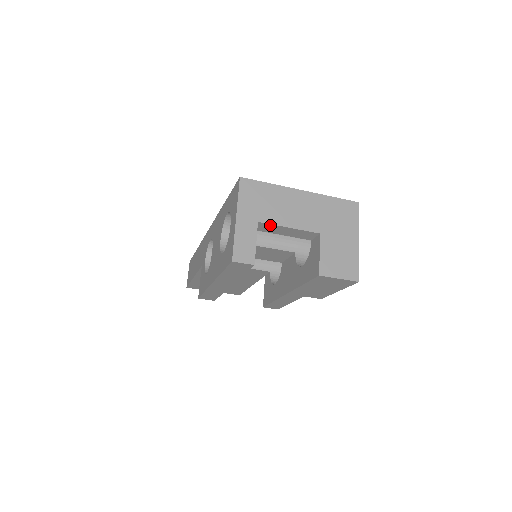
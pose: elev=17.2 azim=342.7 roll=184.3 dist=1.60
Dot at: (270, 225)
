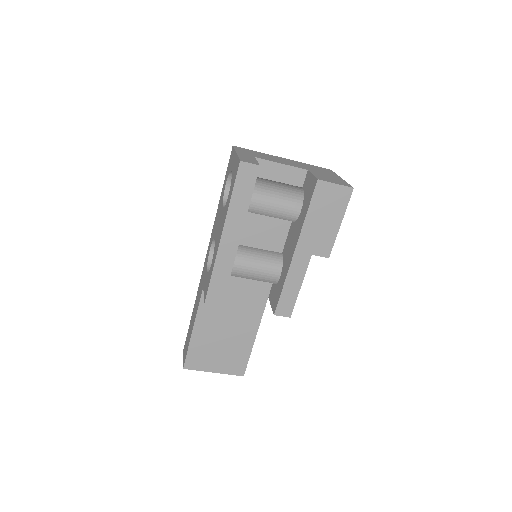
Dot at: (265, 162)
